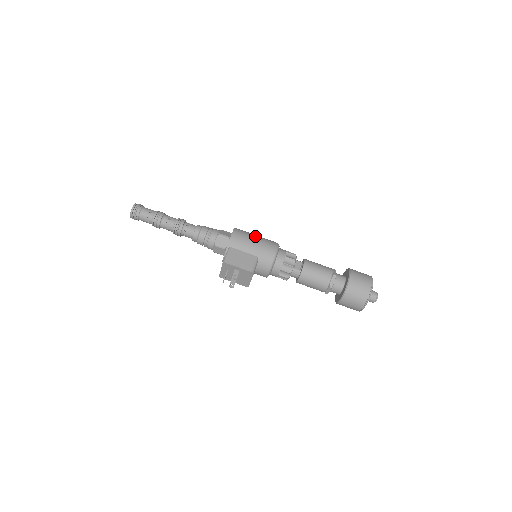
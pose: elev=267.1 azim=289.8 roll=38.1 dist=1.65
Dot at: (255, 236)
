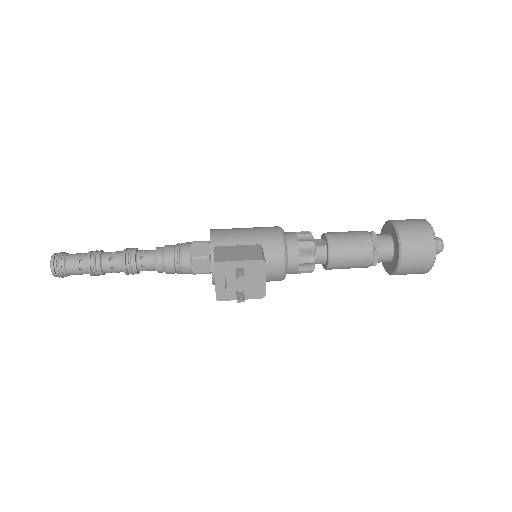
Dot at: (243, 228)
